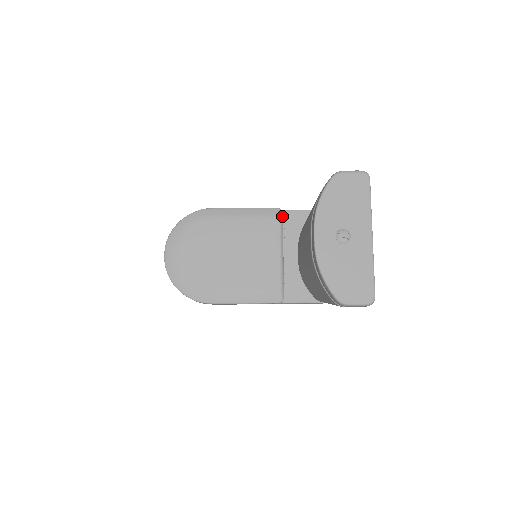
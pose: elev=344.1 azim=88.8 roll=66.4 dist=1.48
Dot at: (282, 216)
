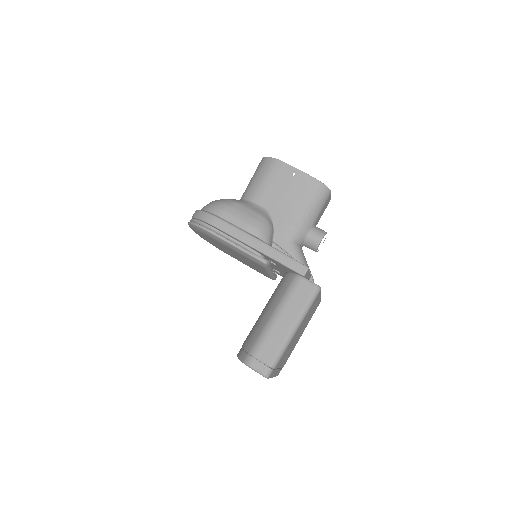
Dot at: (267, 266)
